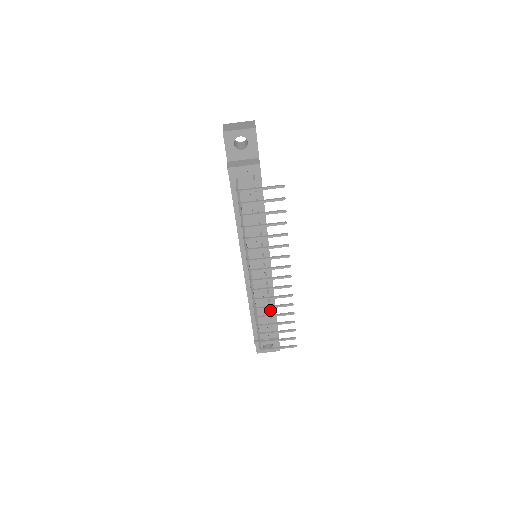
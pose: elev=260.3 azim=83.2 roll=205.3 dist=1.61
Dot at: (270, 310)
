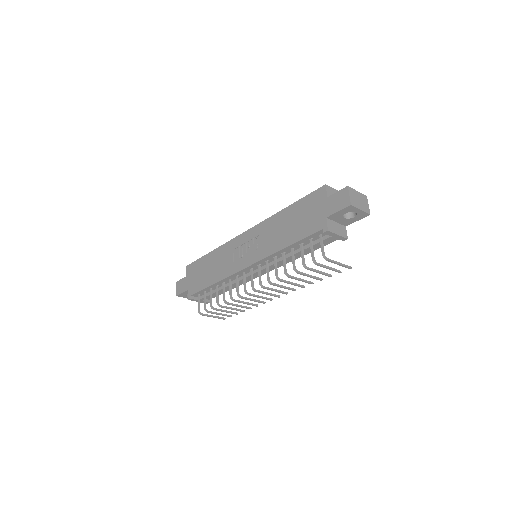
Dot at: occluded
